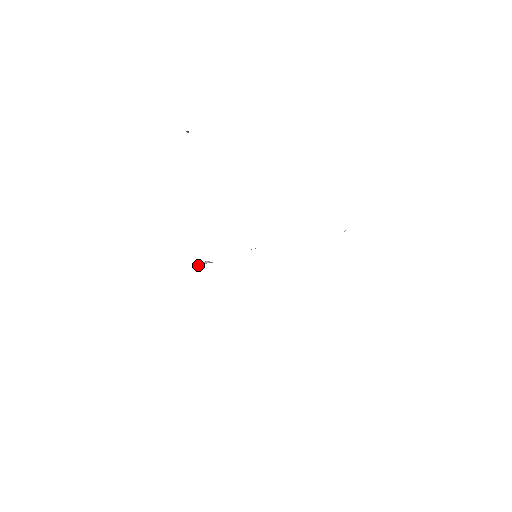
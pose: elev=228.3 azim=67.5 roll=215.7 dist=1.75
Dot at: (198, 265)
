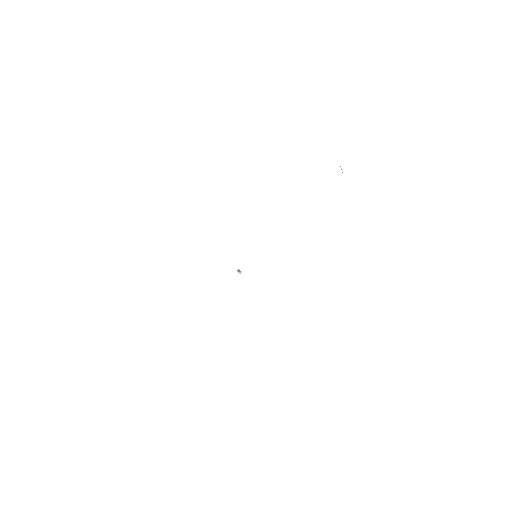
Dot at: occluded
